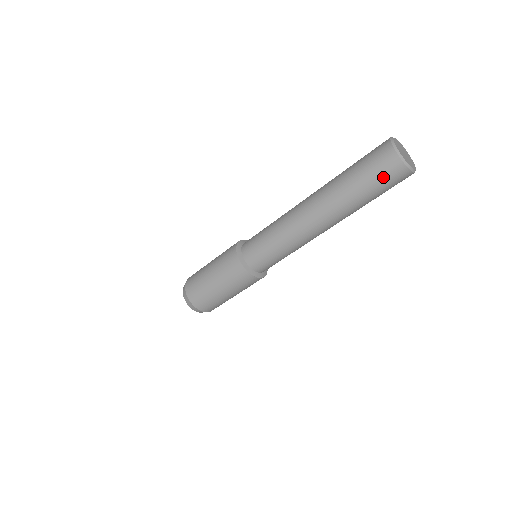
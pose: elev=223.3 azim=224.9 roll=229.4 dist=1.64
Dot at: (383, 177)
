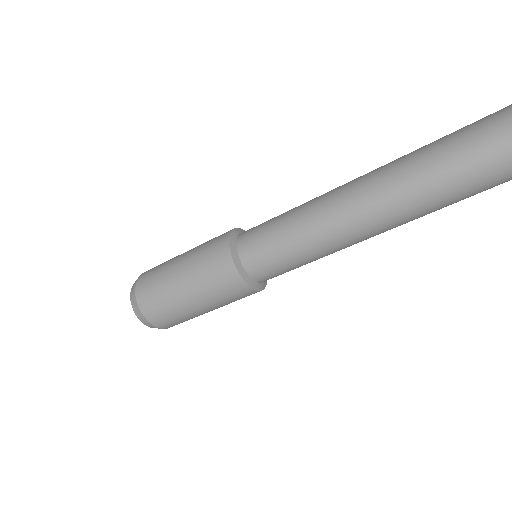
Dot at: out of frame
